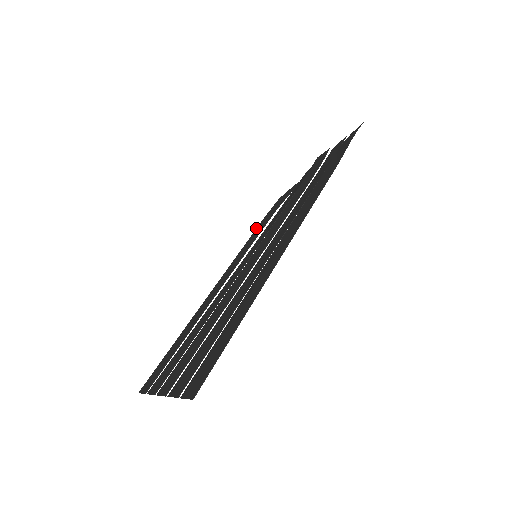
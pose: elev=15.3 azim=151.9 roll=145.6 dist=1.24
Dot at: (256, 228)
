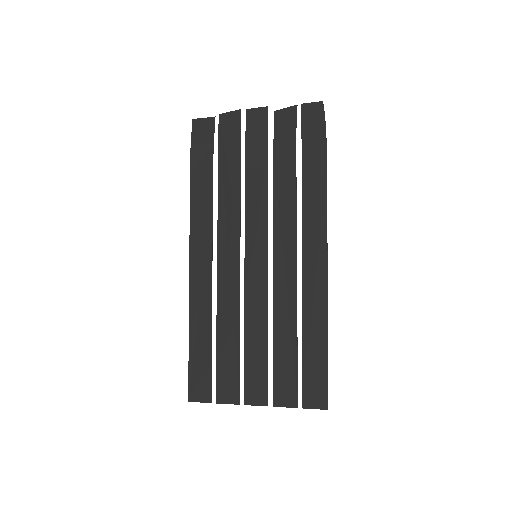
Dot at: (190, 193)
